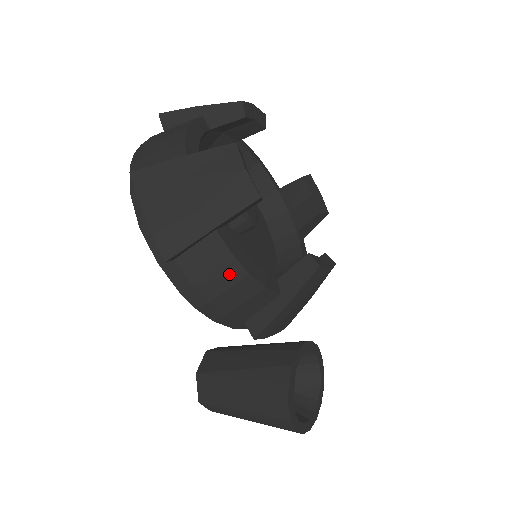
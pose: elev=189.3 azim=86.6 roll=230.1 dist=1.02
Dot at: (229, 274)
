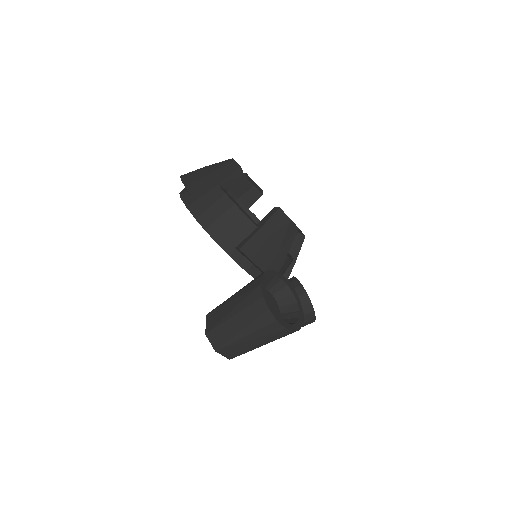
Dot at: (224, 205)
